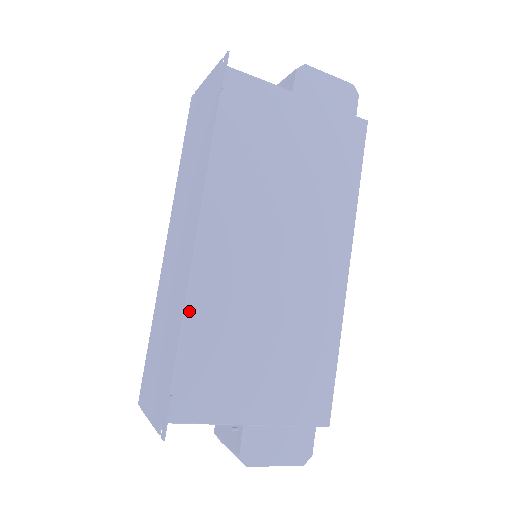
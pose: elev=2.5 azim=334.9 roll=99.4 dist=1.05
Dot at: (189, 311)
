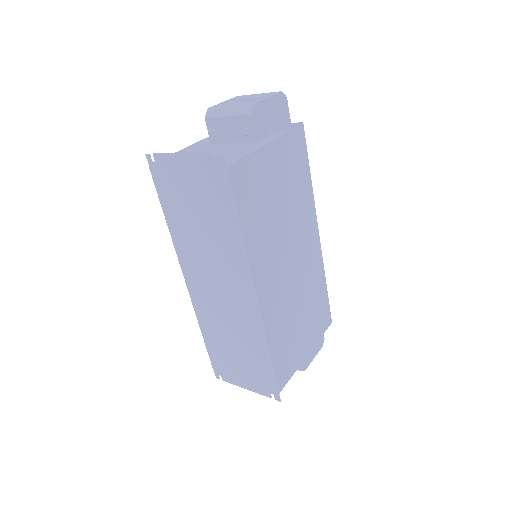
Dot at: (268, 338)
